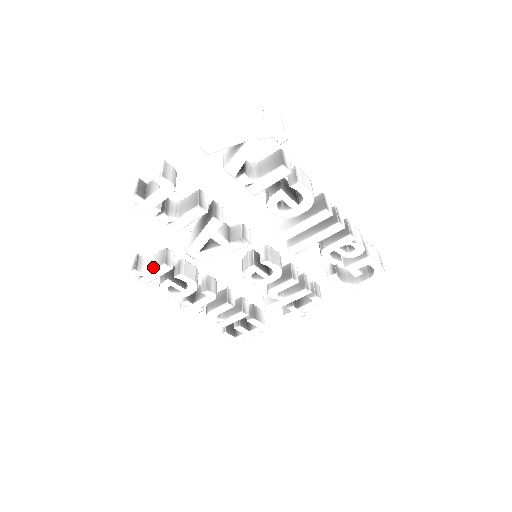
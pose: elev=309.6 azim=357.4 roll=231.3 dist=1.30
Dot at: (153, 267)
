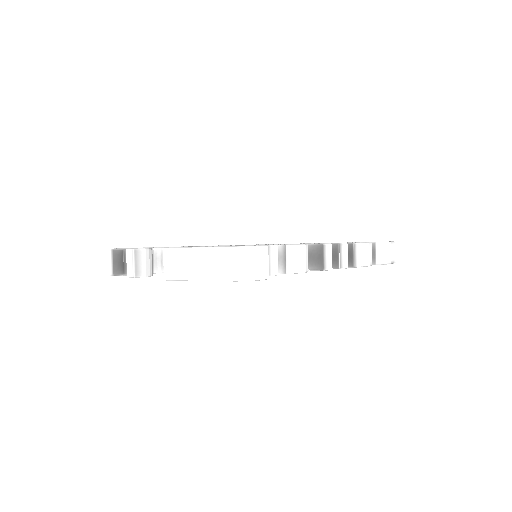
Dot at: occluded
